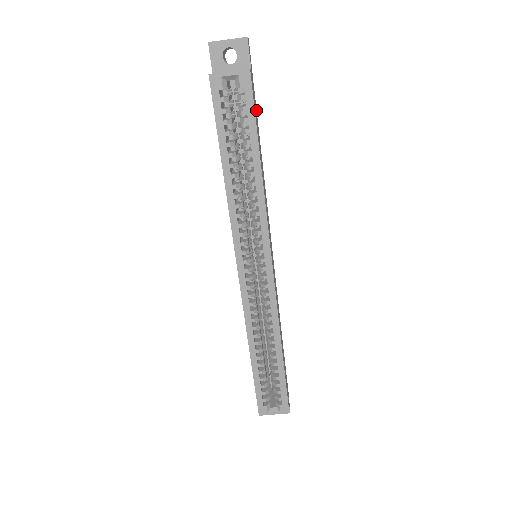
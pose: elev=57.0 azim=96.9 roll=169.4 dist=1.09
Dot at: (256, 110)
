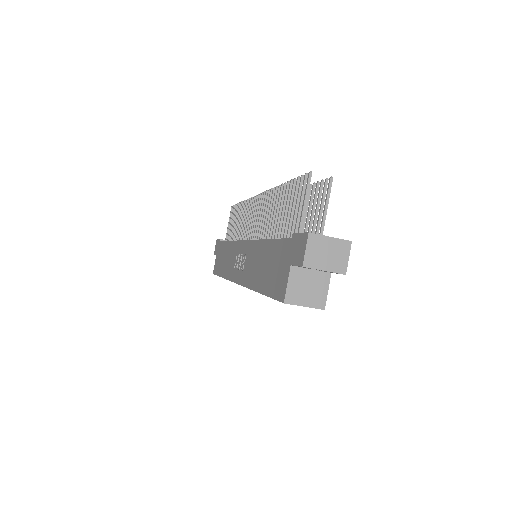
Dot at: occluded
